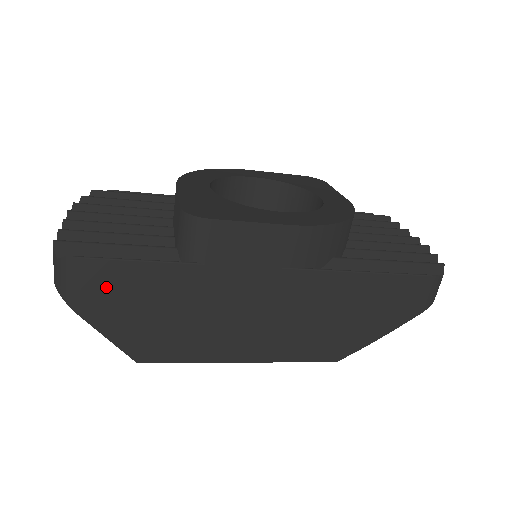
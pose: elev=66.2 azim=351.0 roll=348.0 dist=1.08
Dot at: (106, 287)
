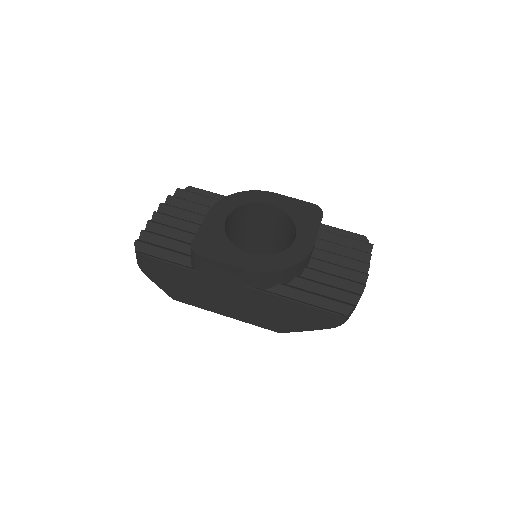
Dot at: (155, 268)
